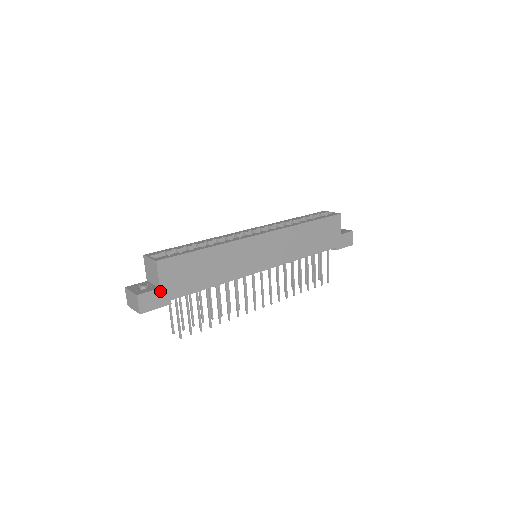
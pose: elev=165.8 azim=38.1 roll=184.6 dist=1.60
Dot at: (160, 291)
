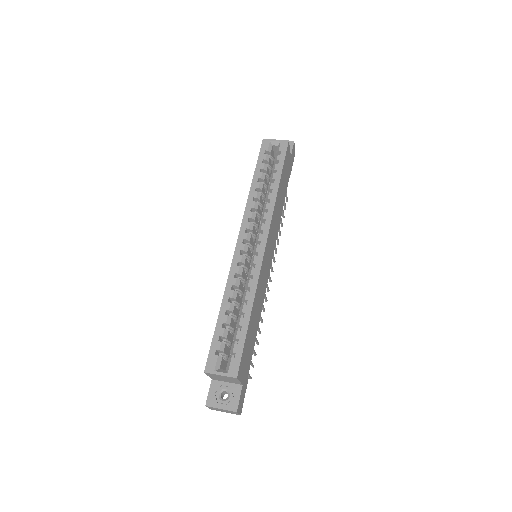
Dot at: (243, 386)
